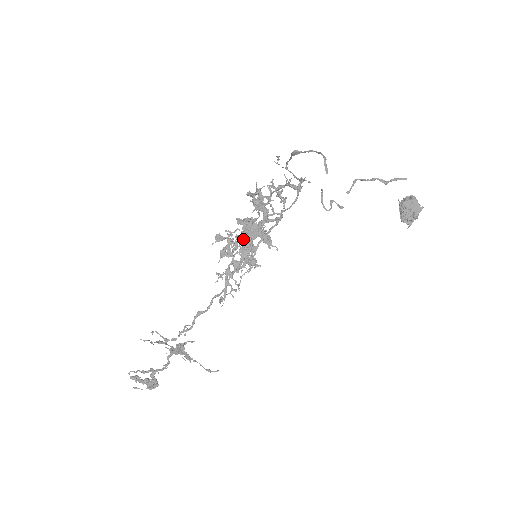
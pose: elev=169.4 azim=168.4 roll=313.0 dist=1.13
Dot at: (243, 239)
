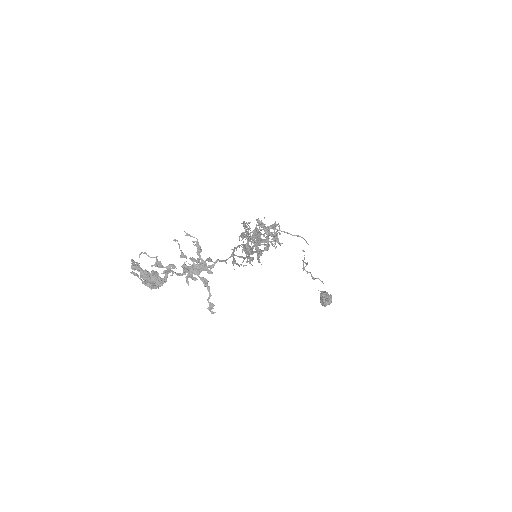
Dot at: occluded
